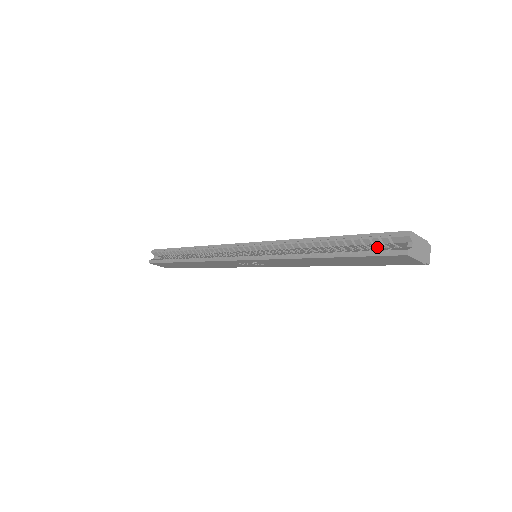
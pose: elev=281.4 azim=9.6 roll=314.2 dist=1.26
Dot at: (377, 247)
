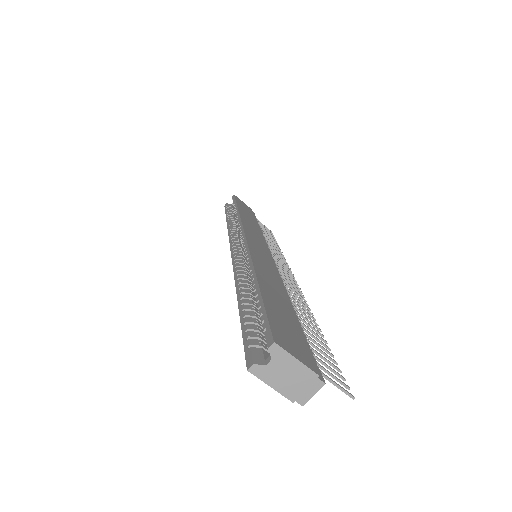
Dot at: occluded
